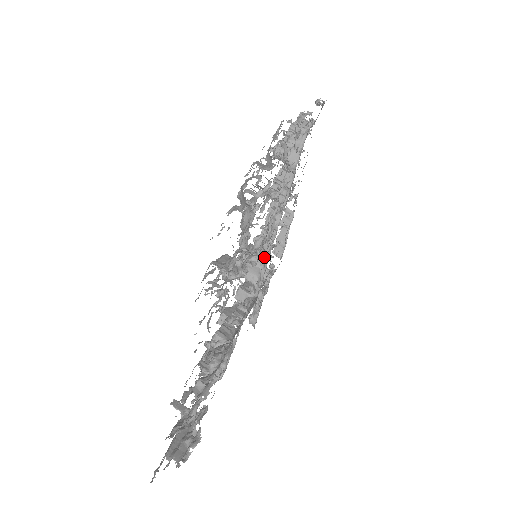
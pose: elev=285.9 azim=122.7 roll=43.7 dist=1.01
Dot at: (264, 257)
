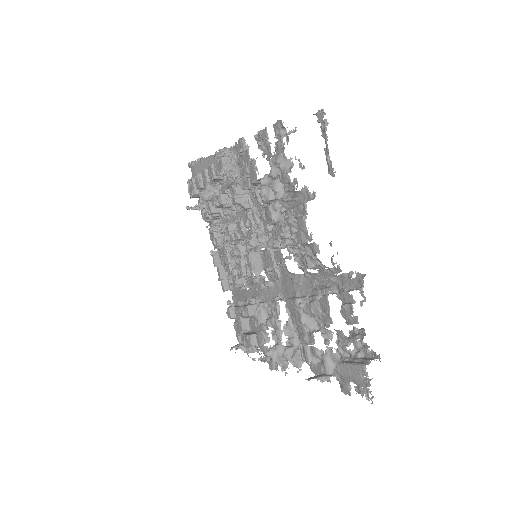
Dot at: occluded
